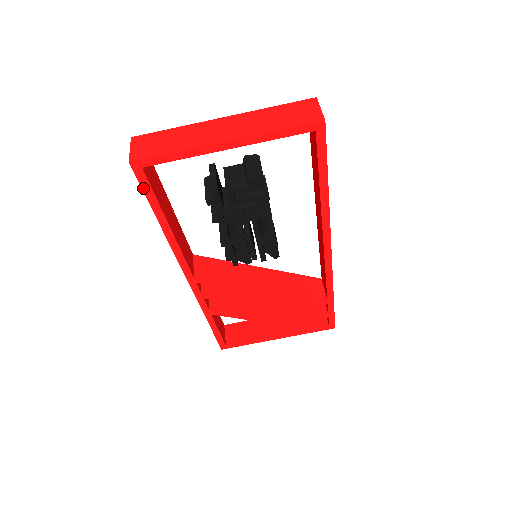
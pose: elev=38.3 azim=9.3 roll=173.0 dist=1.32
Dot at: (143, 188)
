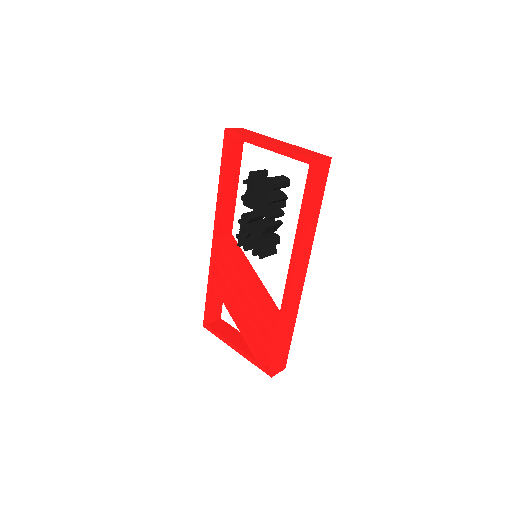
Dot at: (223, 149)
